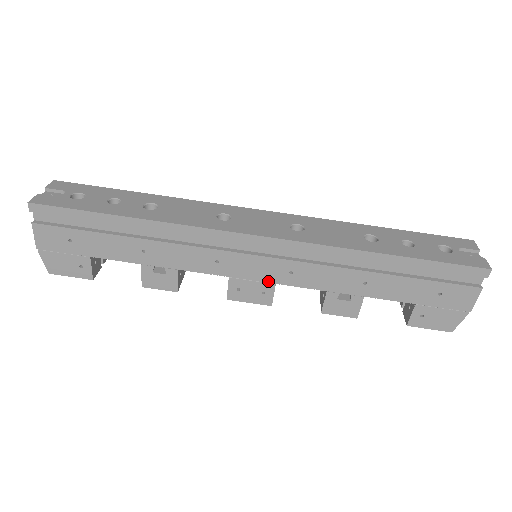
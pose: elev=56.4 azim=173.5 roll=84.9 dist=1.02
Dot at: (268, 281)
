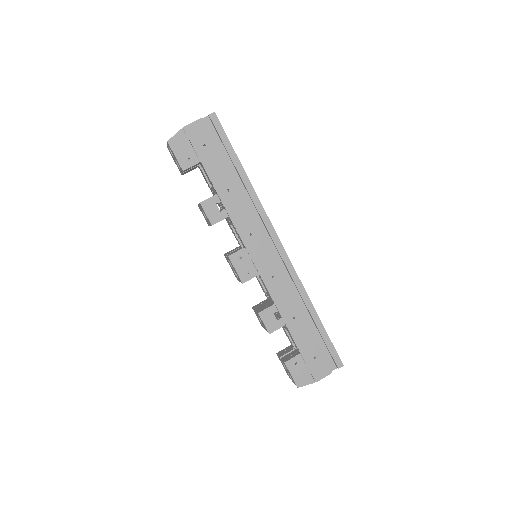
Dot at: (258, 269)
